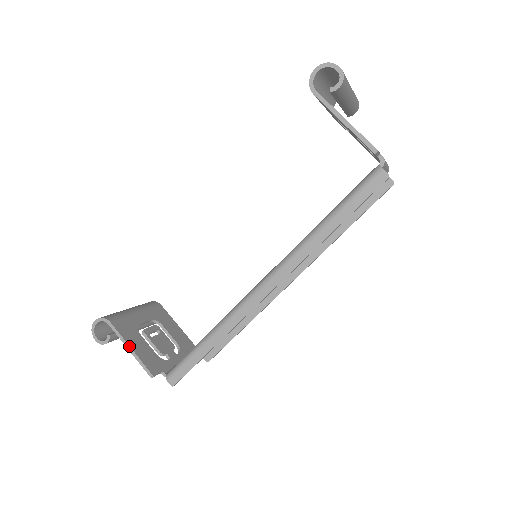
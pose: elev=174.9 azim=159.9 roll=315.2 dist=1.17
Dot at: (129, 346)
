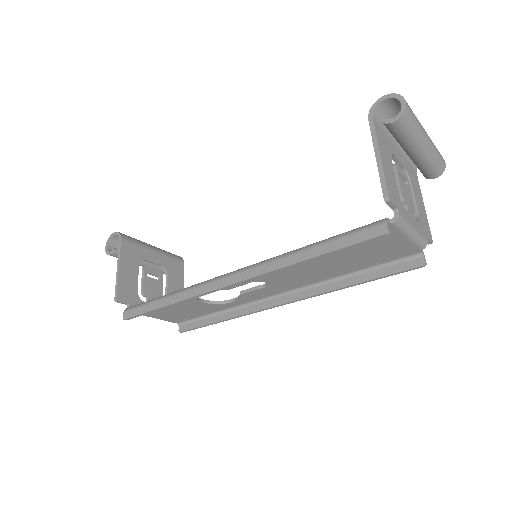
Dot at: (119, 266)
